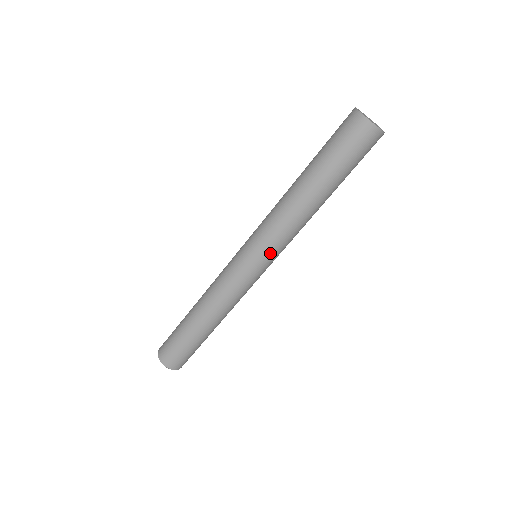
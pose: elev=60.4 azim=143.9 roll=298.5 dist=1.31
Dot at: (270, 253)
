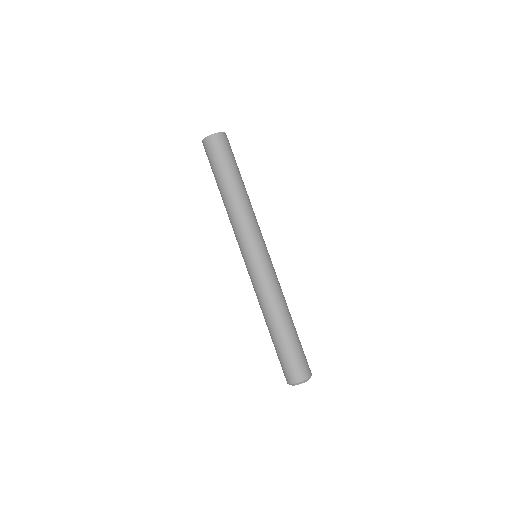
Dot at: (242, 245)
